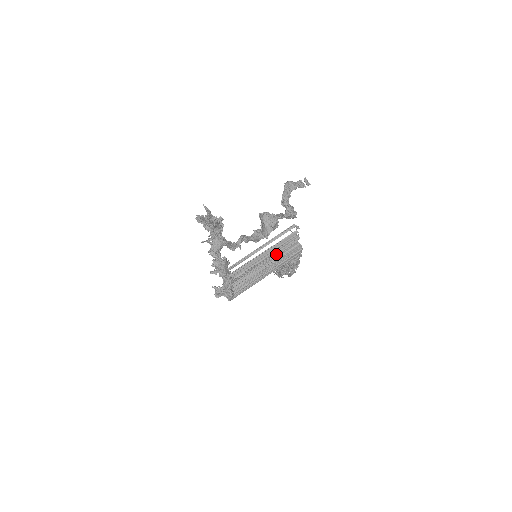
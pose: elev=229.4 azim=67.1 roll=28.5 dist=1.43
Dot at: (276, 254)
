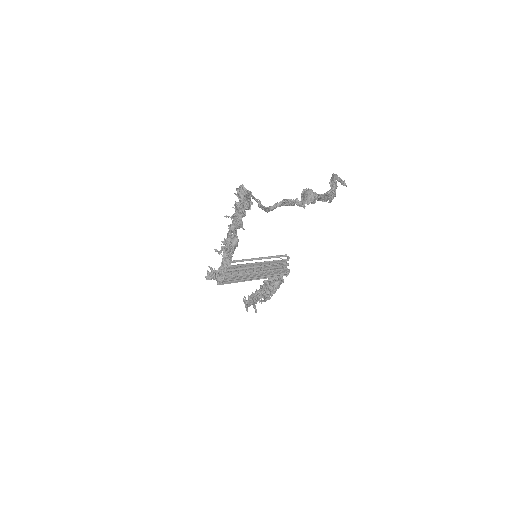
Dot at: (267, 268)
